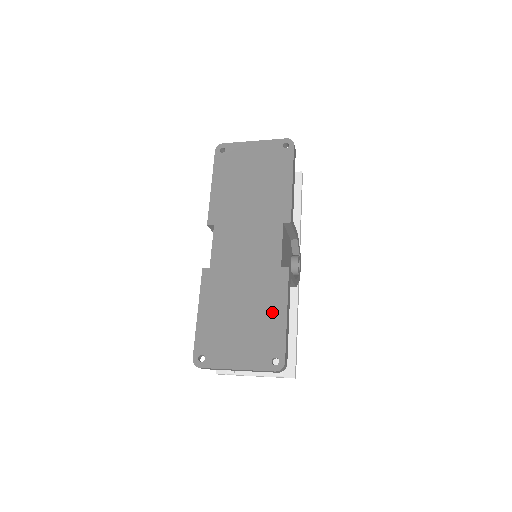
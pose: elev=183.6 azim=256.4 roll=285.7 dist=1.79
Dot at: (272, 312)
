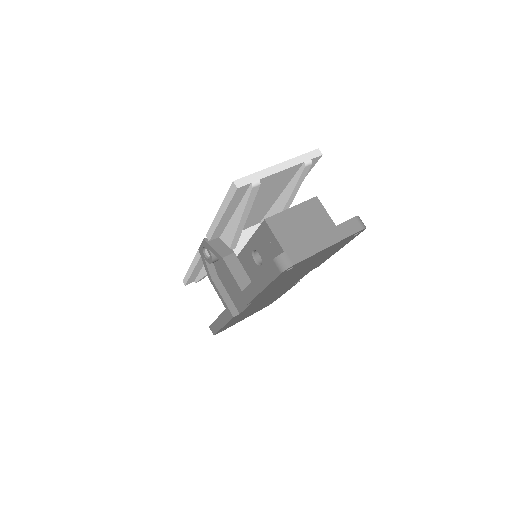
Dot at: occluded
